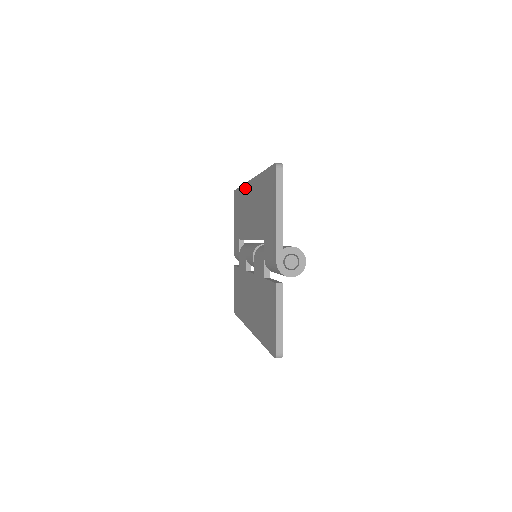
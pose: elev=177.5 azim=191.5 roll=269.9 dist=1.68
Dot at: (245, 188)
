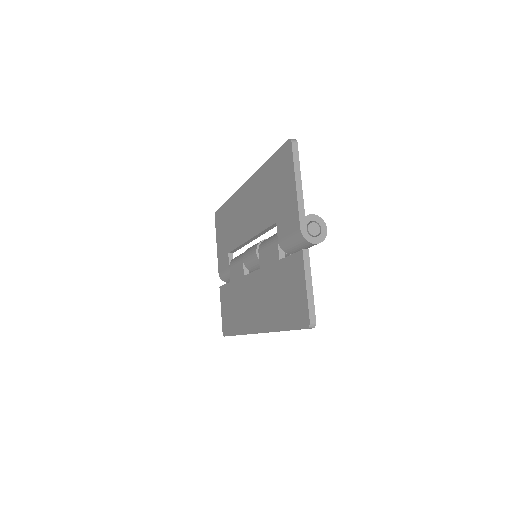
Dot at: (236, 196)
